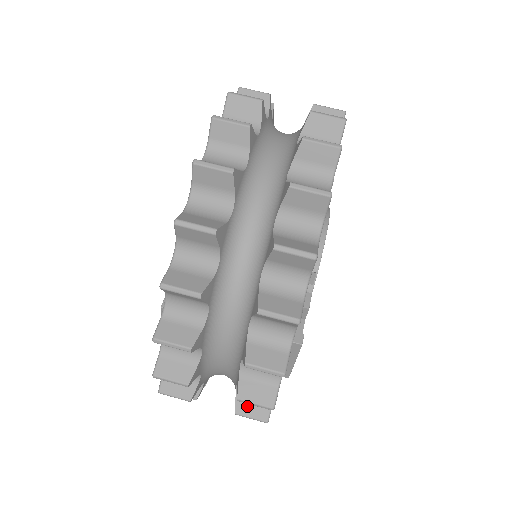
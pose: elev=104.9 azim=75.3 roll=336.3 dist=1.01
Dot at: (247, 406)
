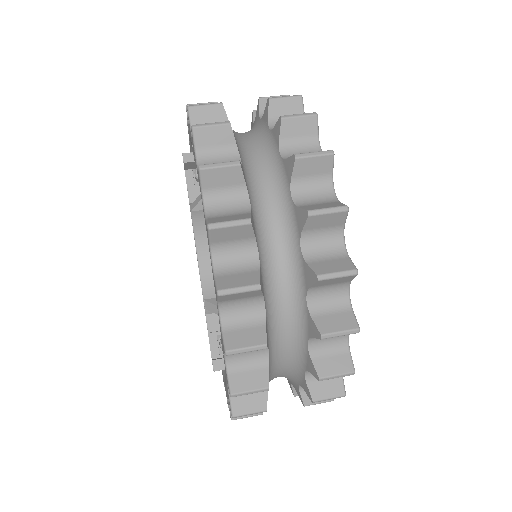
Dot at: occluded
